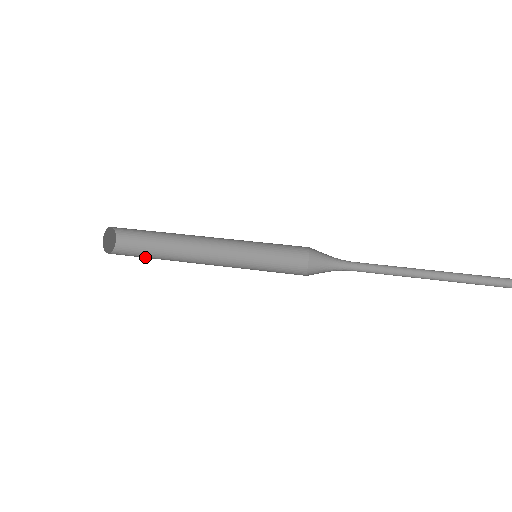
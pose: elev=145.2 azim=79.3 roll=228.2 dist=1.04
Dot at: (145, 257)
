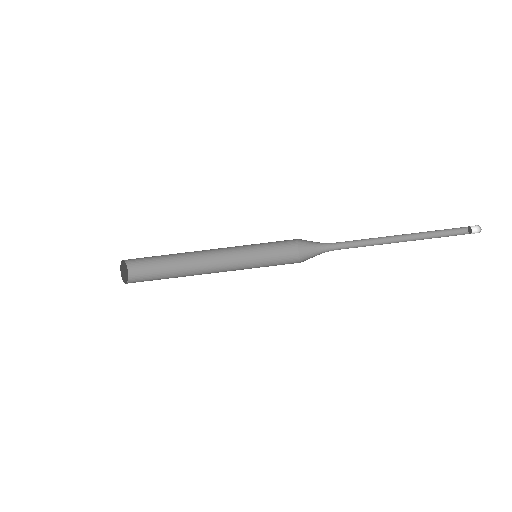
Dot at: (161, 277)
